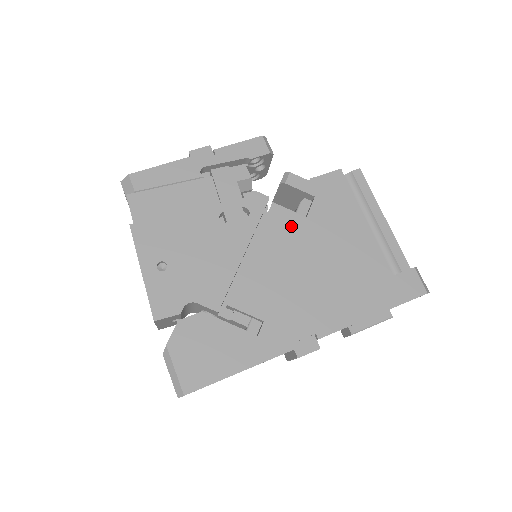
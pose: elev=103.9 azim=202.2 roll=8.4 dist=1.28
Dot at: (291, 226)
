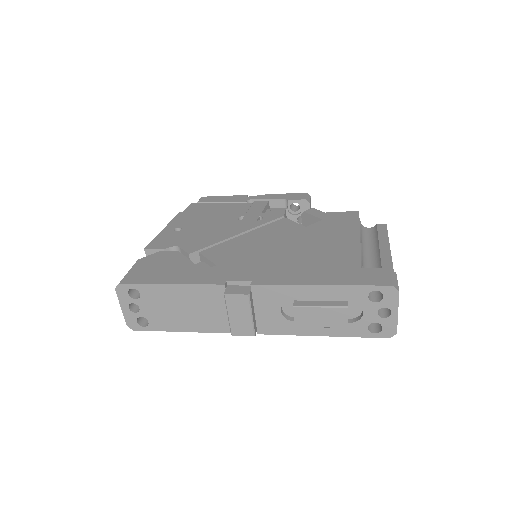
Dot at: (288, 229)
